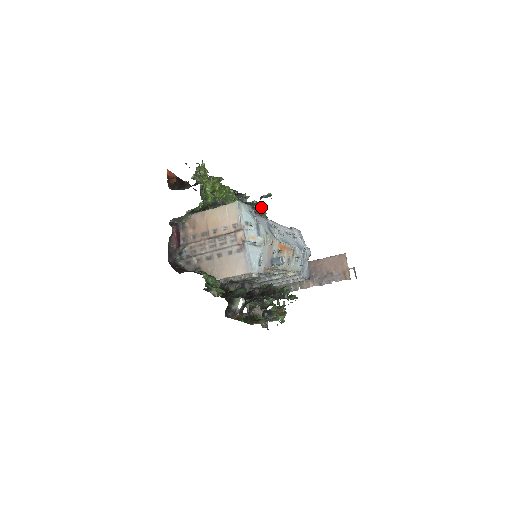
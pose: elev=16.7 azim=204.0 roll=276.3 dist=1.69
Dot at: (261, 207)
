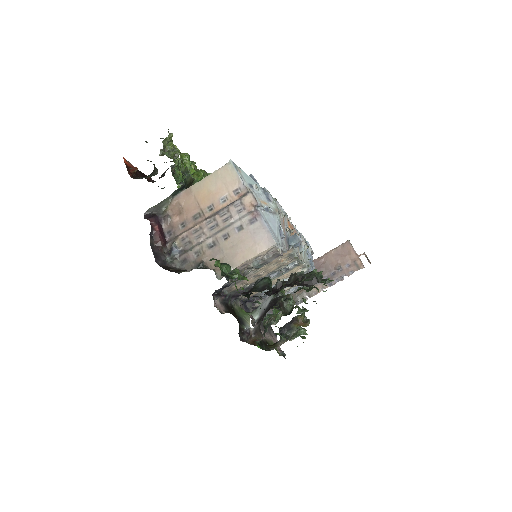
Dot at: occluded
